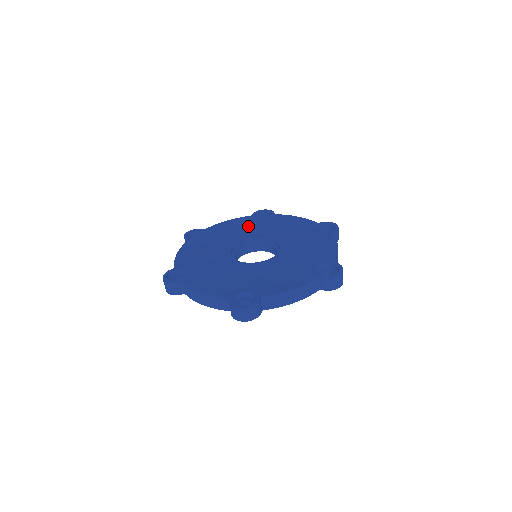
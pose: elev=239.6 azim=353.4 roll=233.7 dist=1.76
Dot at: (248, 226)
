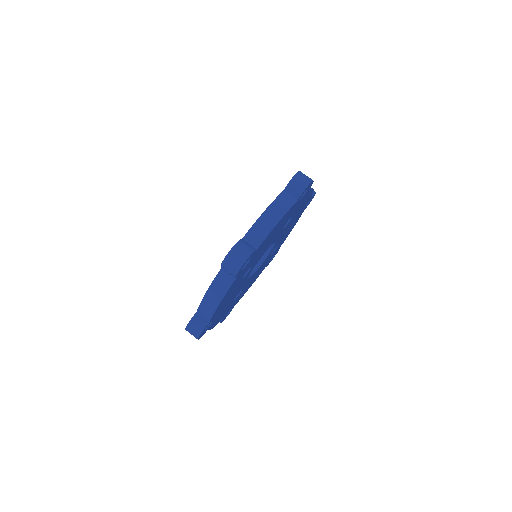
Dot at: occluded
